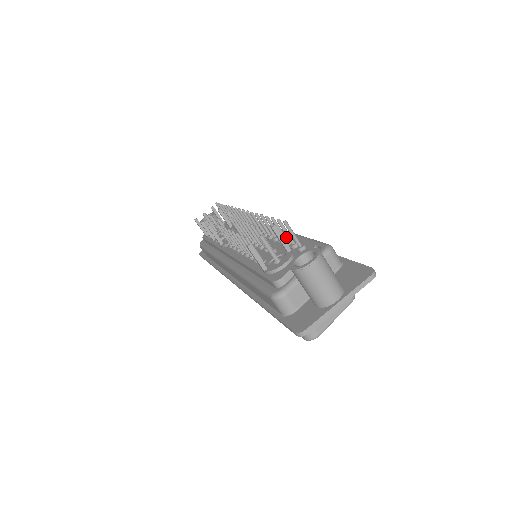
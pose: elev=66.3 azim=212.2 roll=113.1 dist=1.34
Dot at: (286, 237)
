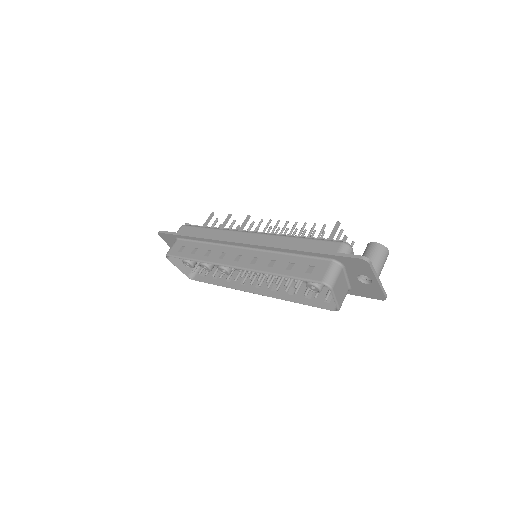
Dot at: occluded
